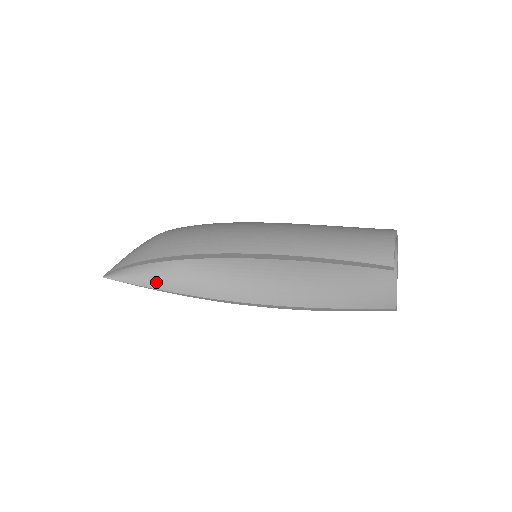
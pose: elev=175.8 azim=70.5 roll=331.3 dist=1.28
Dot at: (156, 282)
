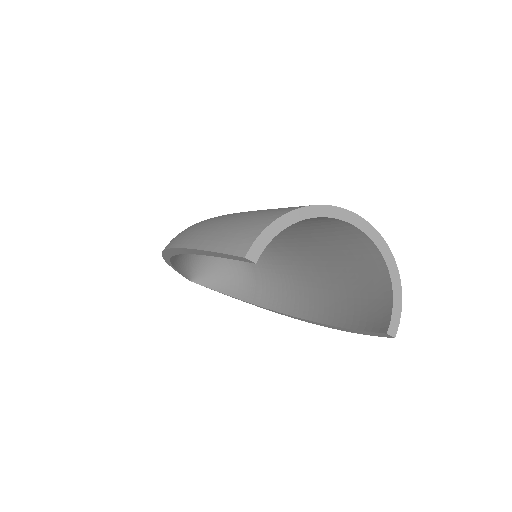
Dot at: (226, 287)
